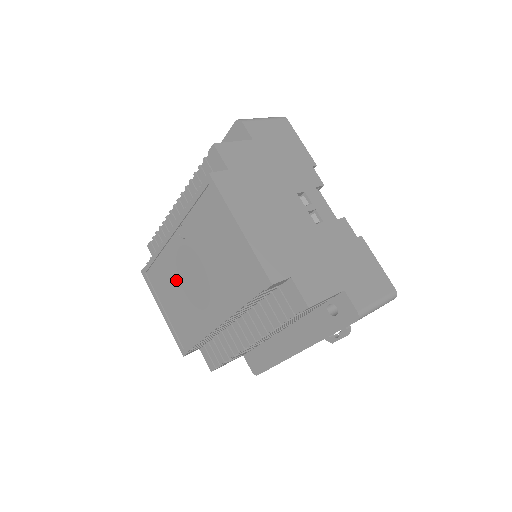
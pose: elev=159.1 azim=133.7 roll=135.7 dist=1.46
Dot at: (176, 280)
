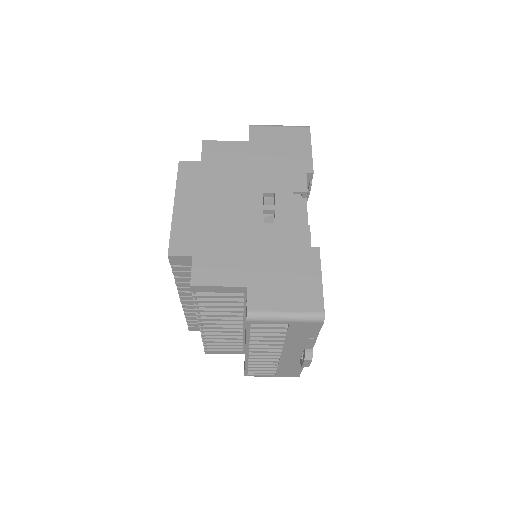
Dot at: occluded
